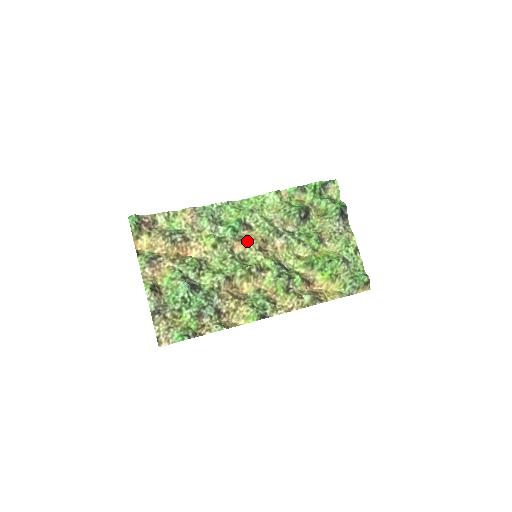
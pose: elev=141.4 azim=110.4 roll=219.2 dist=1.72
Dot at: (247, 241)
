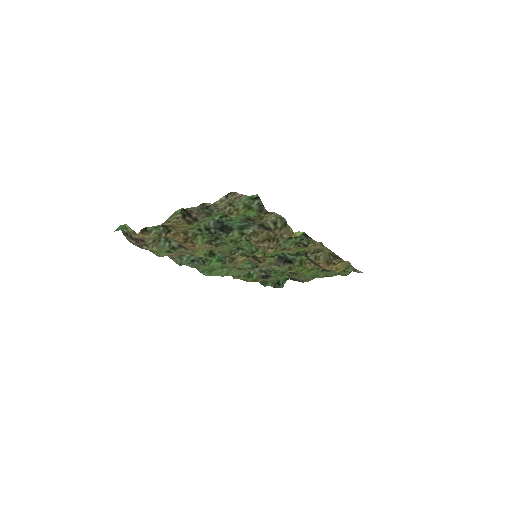
Dot at: (238, 258)
